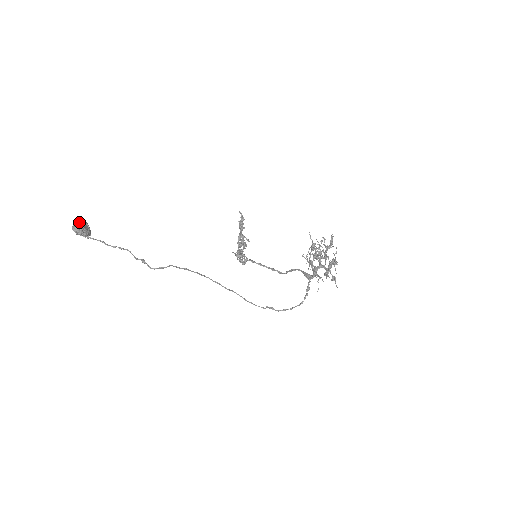
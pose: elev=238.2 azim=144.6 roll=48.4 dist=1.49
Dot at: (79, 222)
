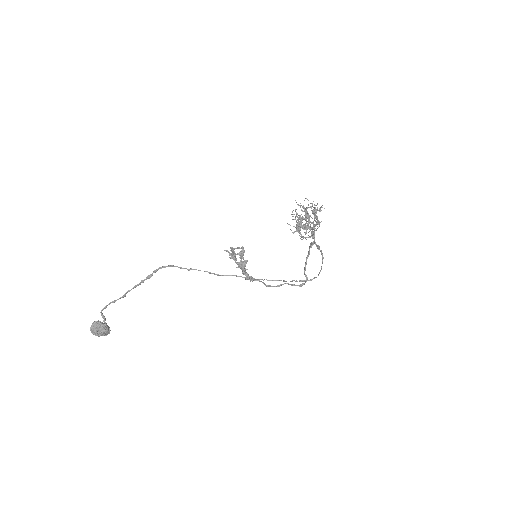
Dot at: occluded
